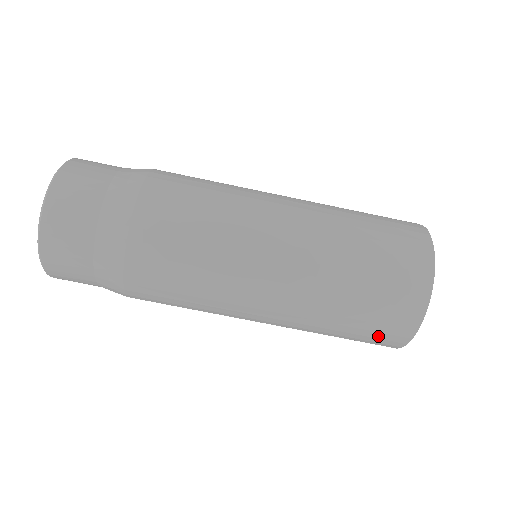
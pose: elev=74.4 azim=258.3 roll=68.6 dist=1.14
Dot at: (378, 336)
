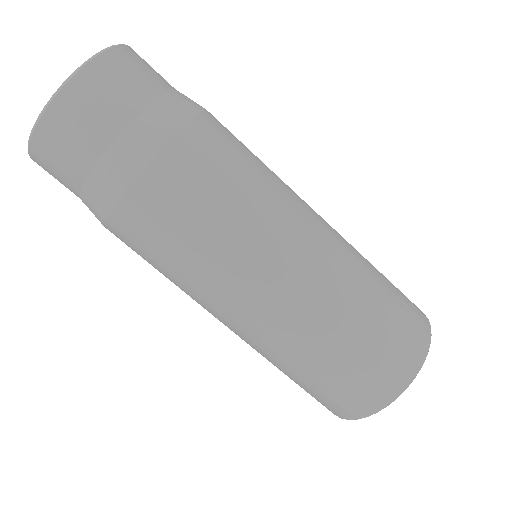
Dot at: (314, 397)
